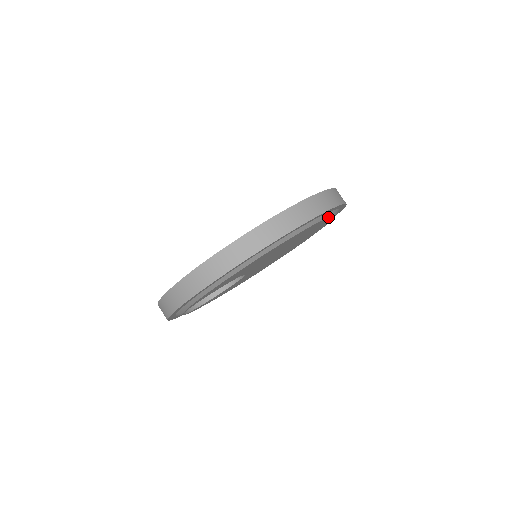
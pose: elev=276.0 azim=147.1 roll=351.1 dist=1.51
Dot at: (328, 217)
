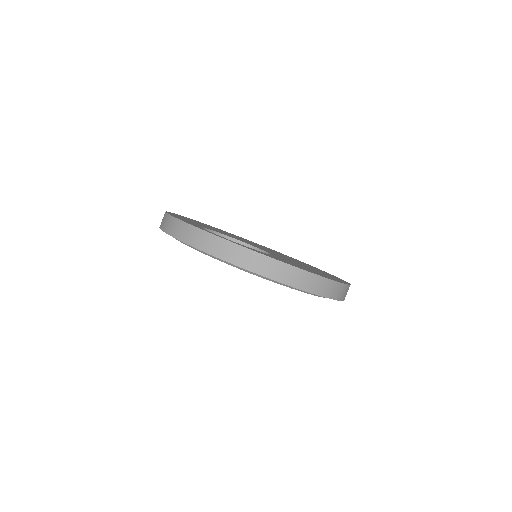
Dot at: occluded
